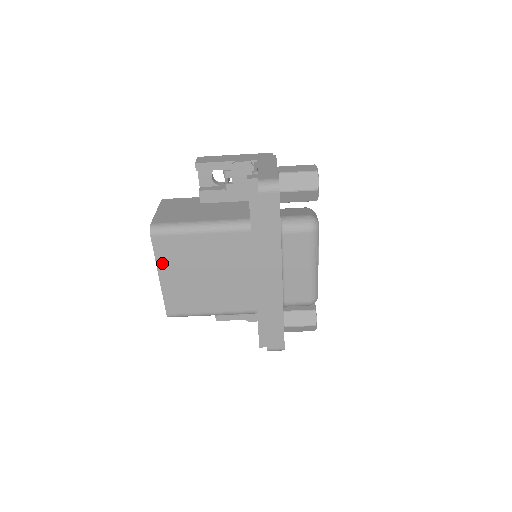
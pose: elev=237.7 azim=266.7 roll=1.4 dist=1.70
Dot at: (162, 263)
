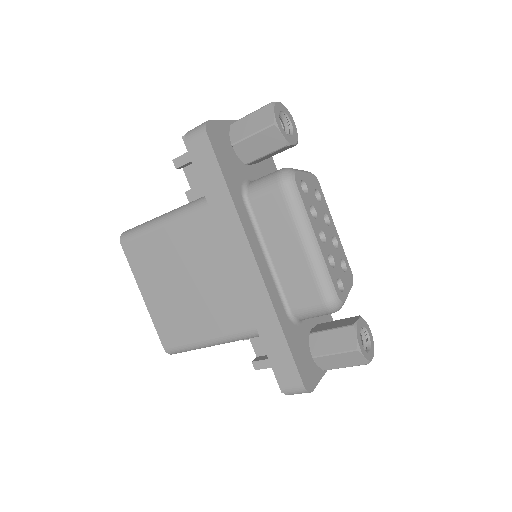
Dot at: (140, 277)
